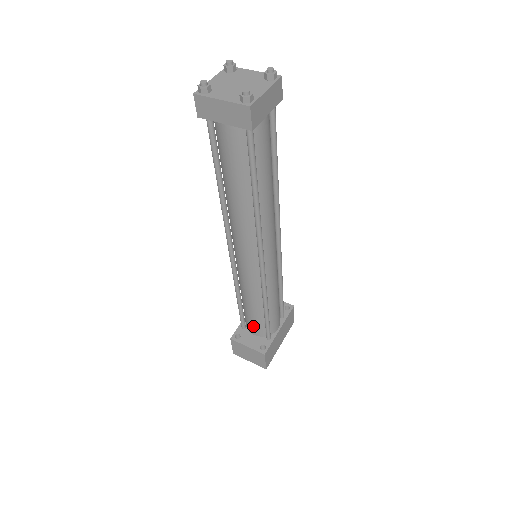
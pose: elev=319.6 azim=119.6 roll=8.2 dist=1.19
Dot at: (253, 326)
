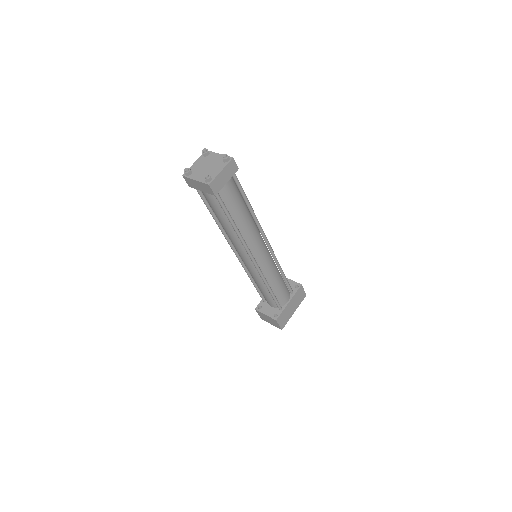
Dot at: (268, 301)
